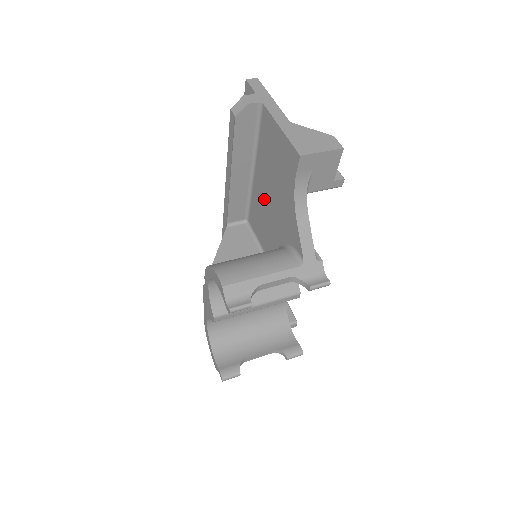
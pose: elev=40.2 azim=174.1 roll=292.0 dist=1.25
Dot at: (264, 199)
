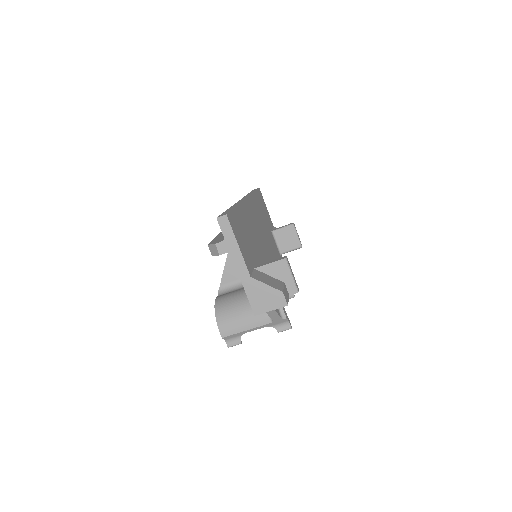
Dot at: occluded
